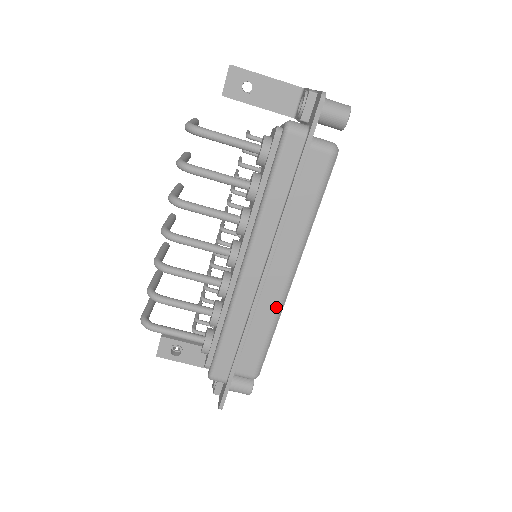
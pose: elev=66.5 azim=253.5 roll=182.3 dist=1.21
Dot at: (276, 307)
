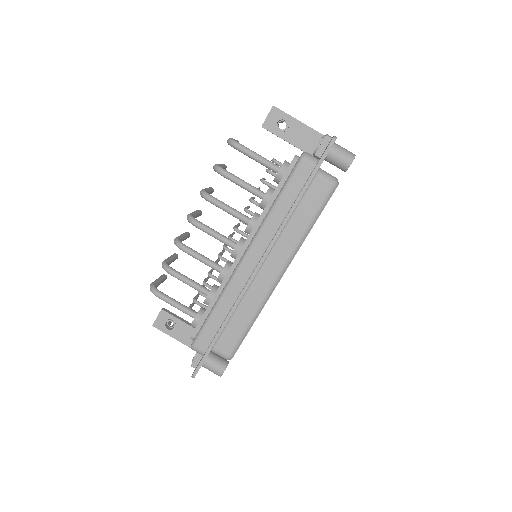
Dot at: (261, 299)
